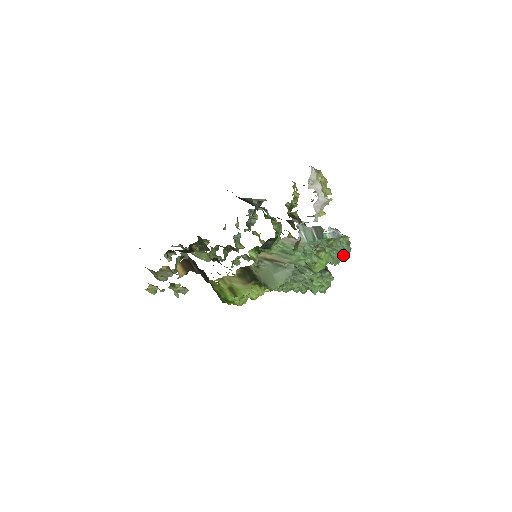
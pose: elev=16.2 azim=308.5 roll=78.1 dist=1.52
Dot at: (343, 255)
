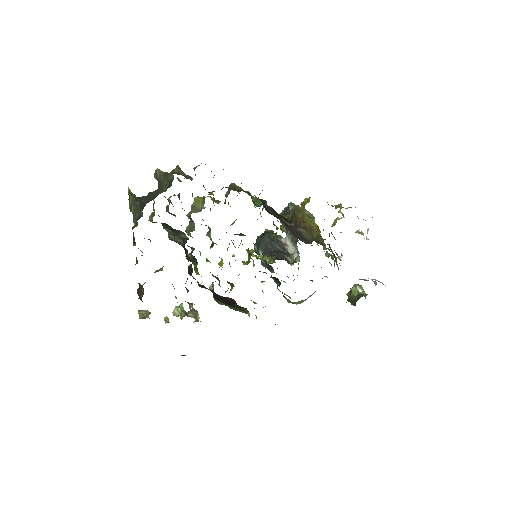
Dot at: occluded
